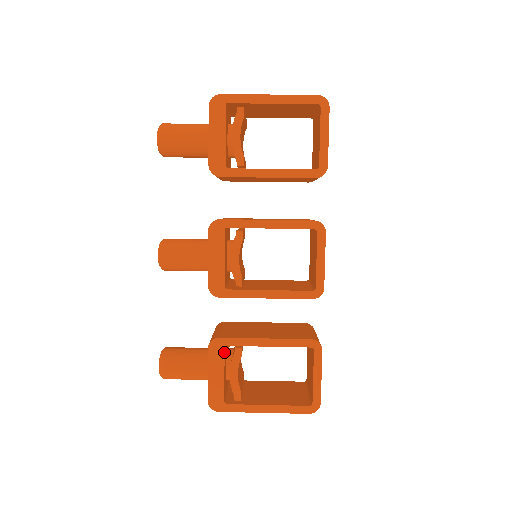
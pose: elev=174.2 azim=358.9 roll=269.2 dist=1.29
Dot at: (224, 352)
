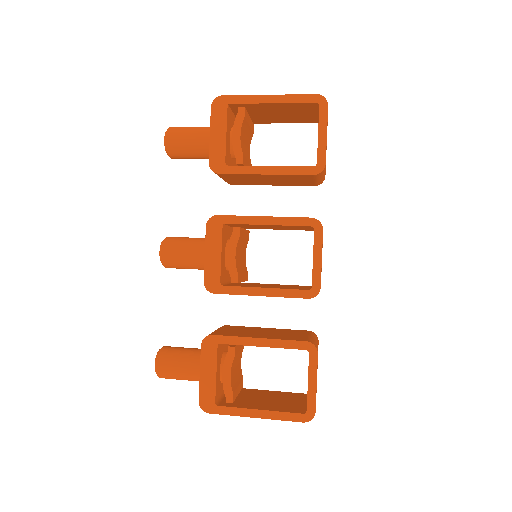
Dot at: (217, 350)
